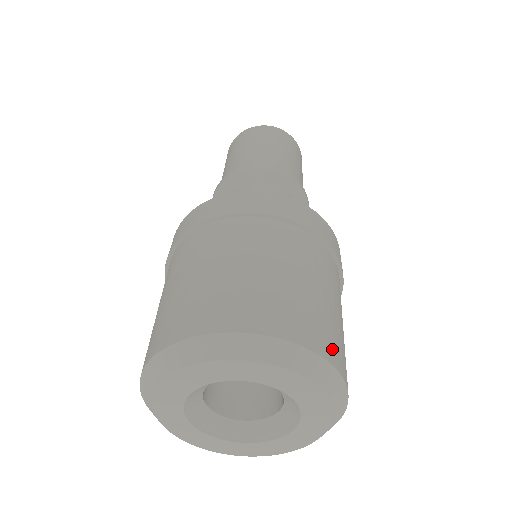
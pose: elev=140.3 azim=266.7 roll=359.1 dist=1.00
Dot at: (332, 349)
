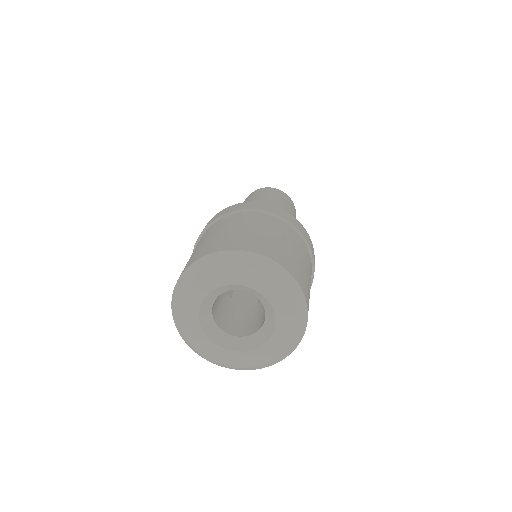
Dot at: (302, 284)
